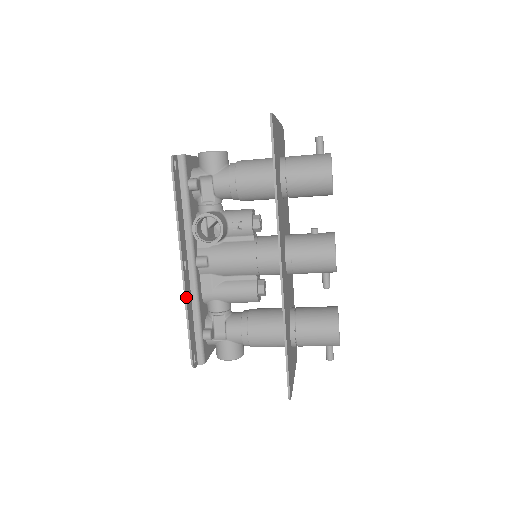
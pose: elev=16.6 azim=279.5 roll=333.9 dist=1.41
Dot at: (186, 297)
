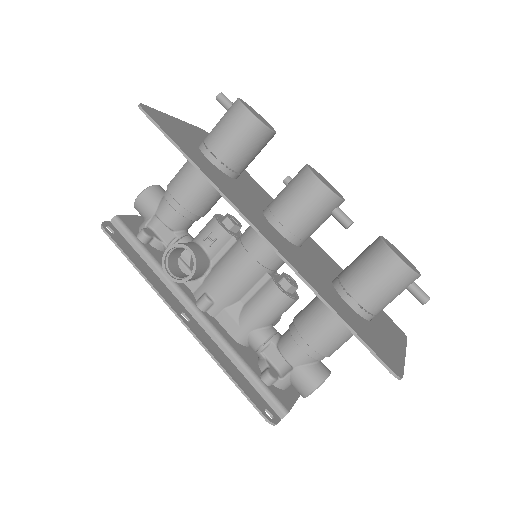
Dot at: (207, 349)
